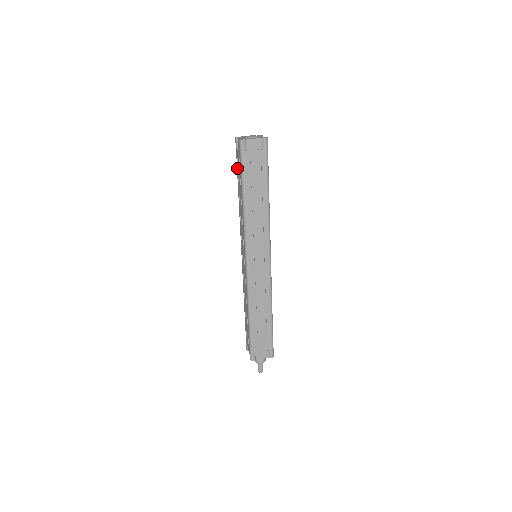
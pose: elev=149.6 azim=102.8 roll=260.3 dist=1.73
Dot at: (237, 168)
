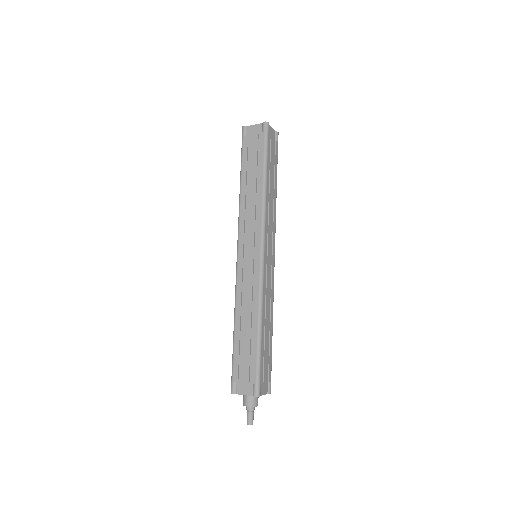
Dot at: occluded
